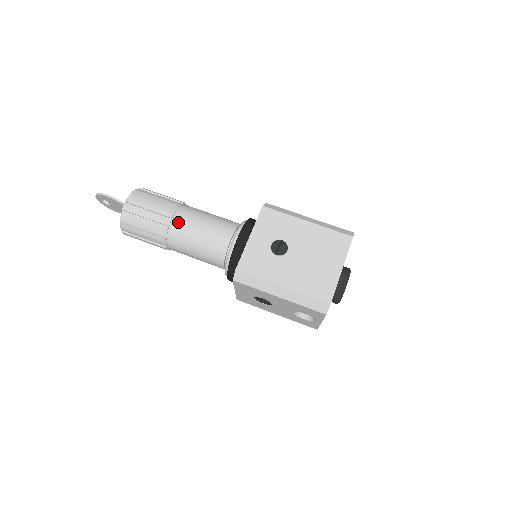
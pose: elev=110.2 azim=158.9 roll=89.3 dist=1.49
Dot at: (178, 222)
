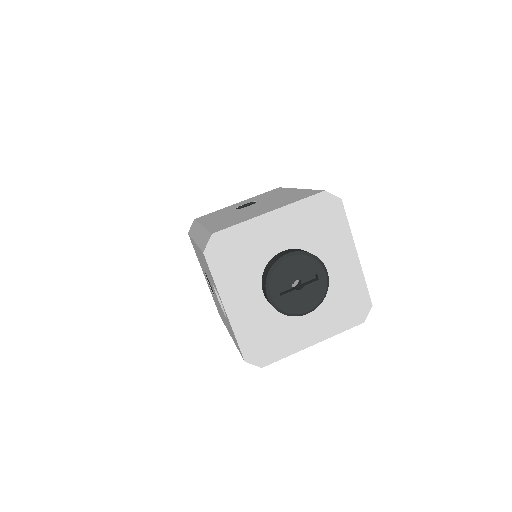
Dot at: occluded
